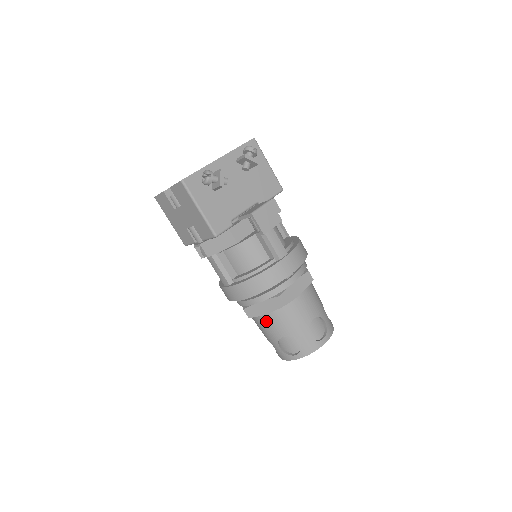
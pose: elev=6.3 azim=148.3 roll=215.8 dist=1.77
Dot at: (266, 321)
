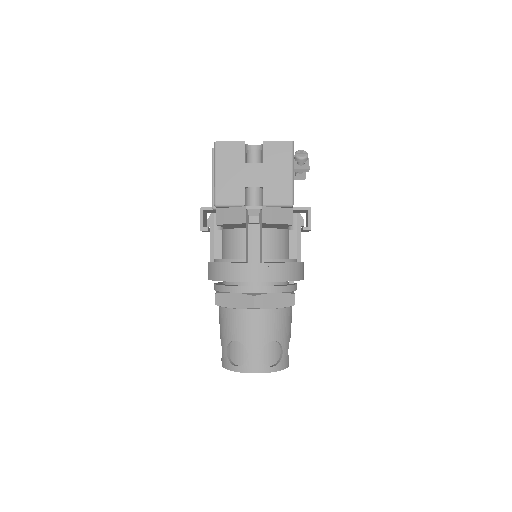
Dot at: (267, 317)
